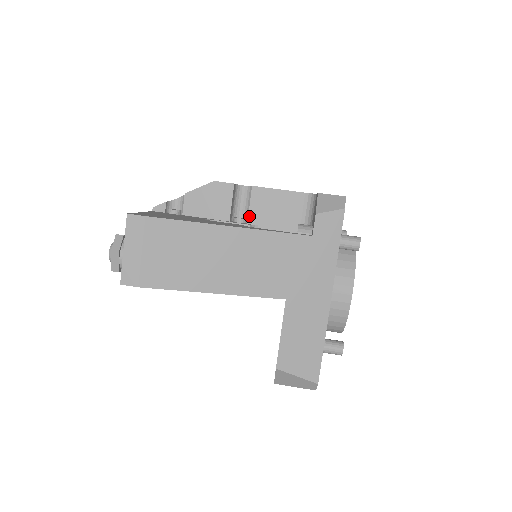
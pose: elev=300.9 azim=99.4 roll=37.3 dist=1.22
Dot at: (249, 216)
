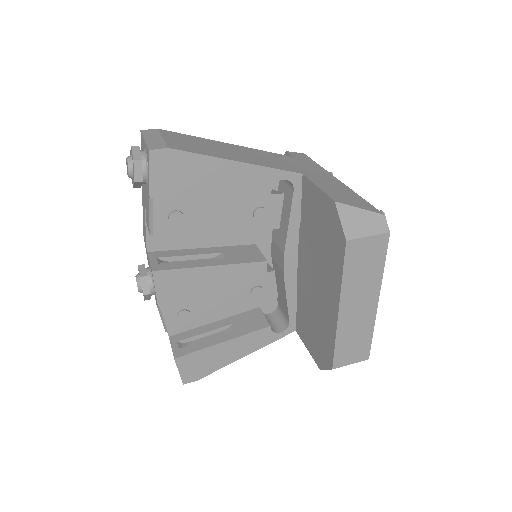
Dot at: occluded
